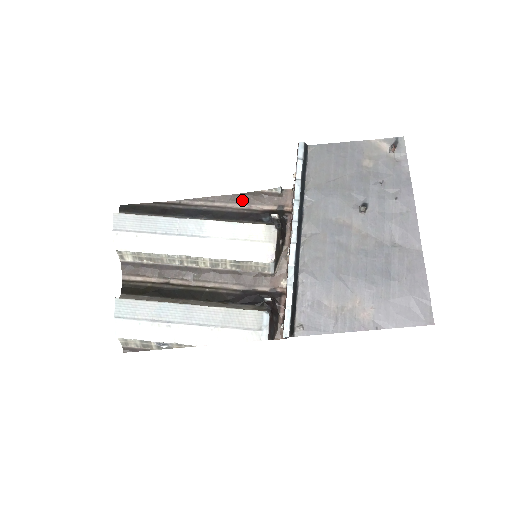
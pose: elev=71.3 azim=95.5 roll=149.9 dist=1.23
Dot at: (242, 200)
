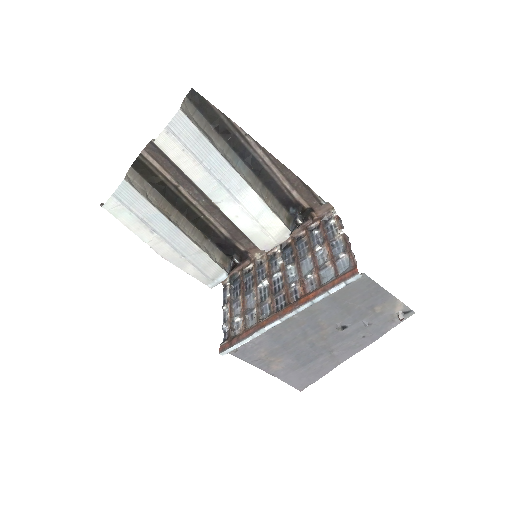
Dot at: (292, 181)
